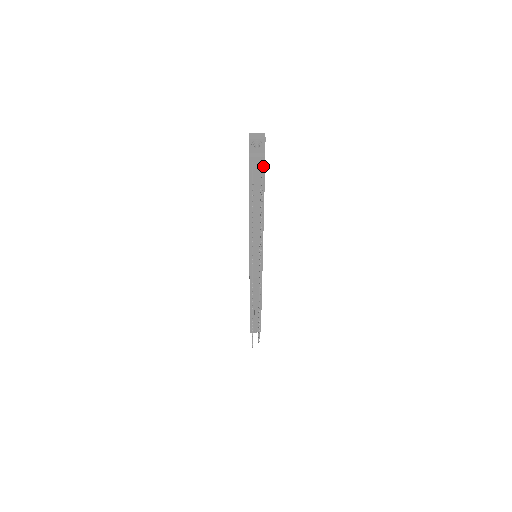
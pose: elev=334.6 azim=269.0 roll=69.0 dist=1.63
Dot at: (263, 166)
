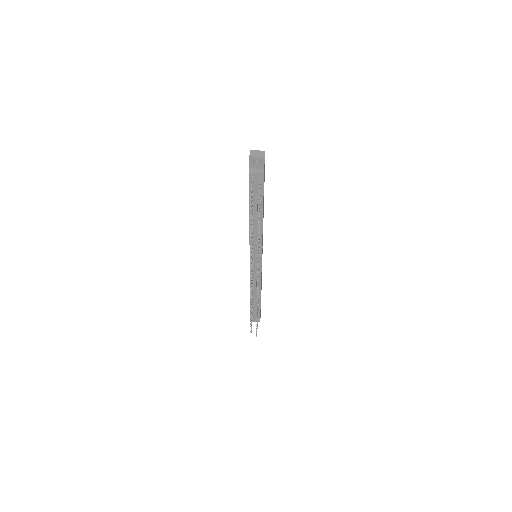
Dot at: (262, 180)
